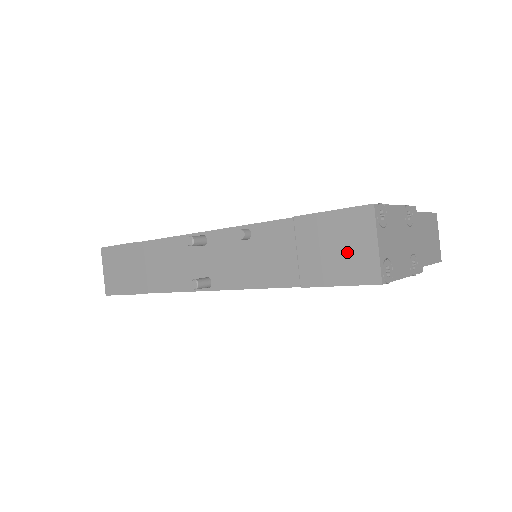
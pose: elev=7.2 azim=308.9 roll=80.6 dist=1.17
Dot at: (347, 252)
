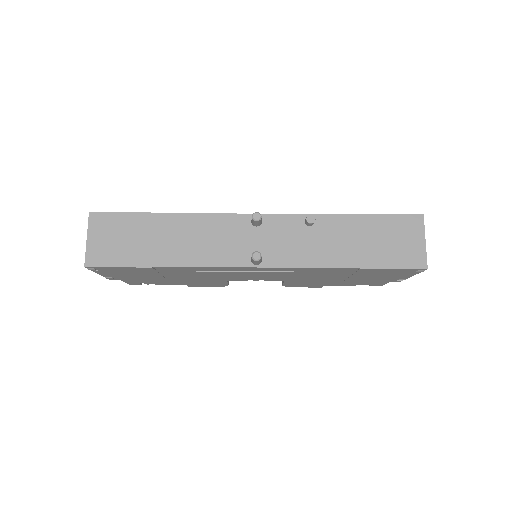
Dot at: (402, 245)
